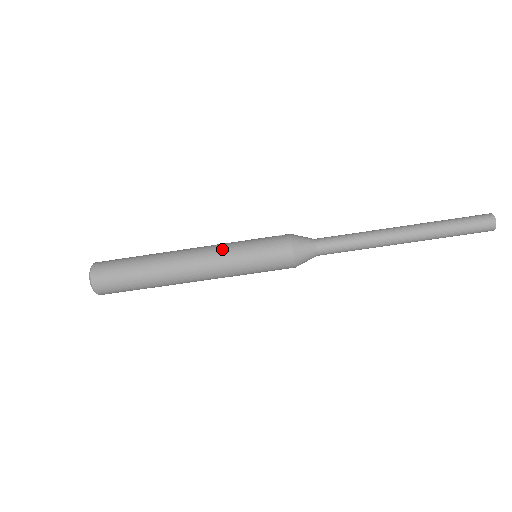
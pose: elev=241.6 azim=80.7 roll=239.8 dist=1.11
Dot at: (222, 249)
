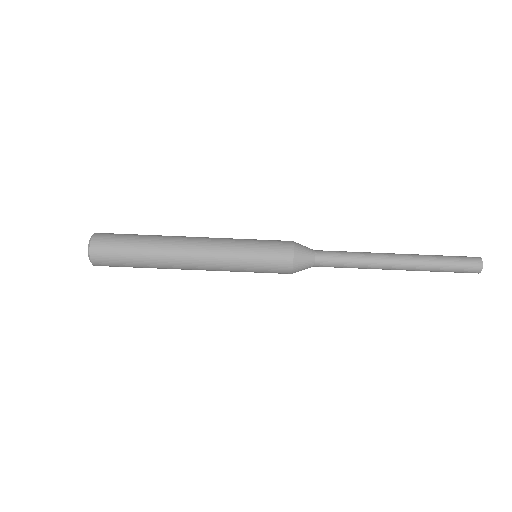
Dot at: occluded
